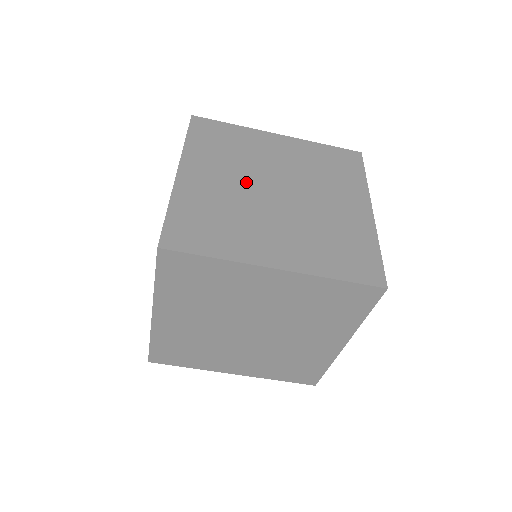
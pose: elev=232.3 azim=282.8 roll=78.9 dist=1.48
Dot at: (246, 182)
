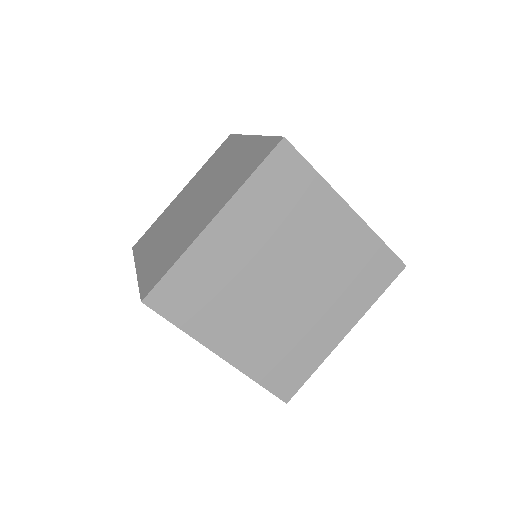
Dot at: occluded
